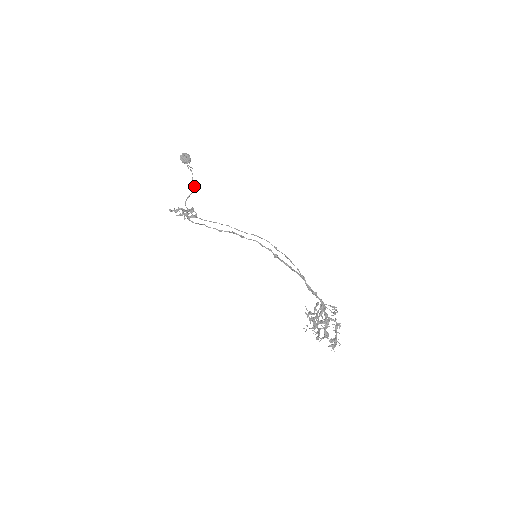
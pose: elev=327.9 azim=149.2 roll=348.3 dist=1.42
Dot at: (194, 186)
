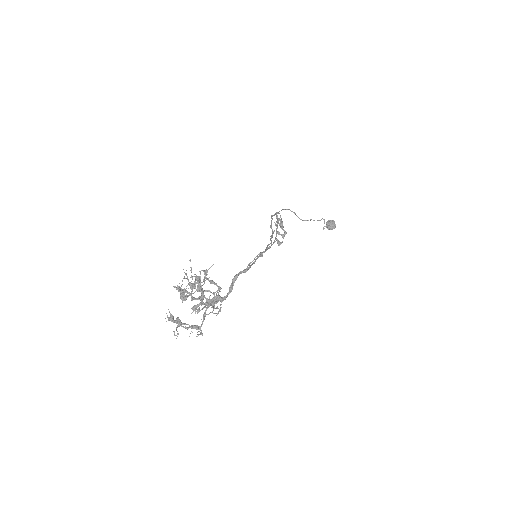
Dot at: (307, 220)
